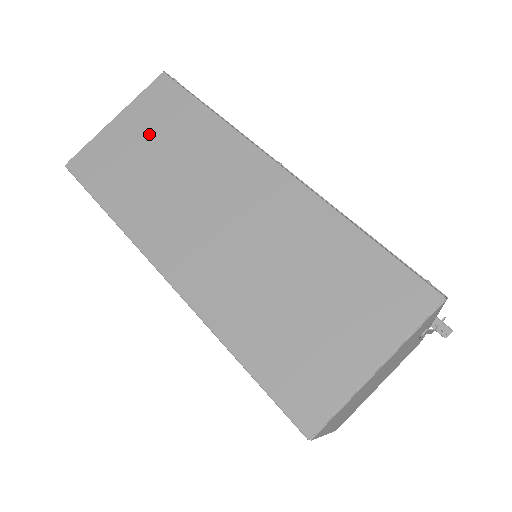
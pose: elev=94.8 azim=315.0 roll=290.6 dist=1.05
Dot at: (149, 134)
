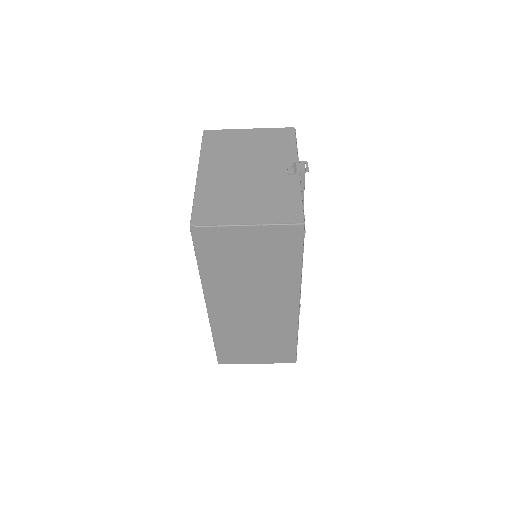
Dot at: (258, 252)
